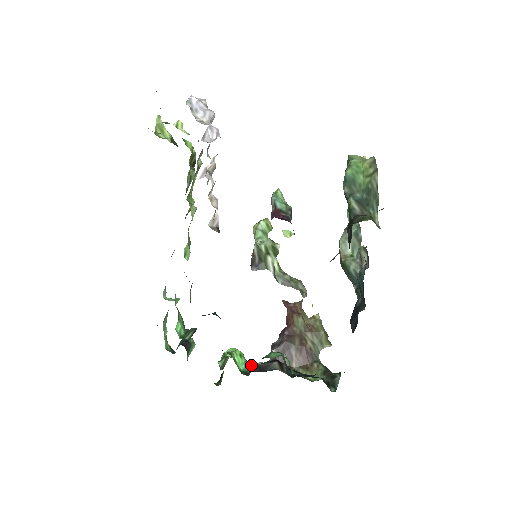
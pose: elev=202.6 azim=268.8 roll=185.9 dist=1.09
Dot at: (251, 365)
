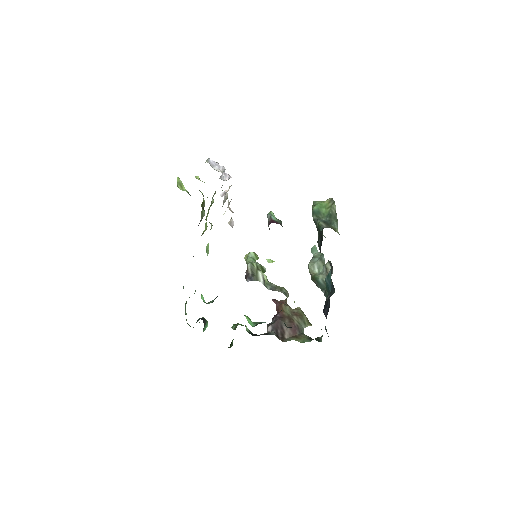
Dot at: (258, 323)
